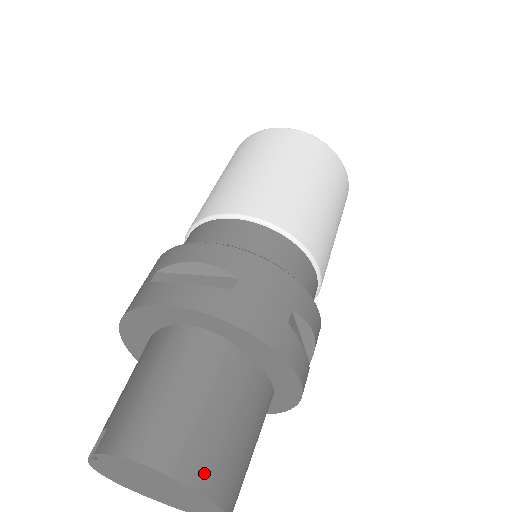
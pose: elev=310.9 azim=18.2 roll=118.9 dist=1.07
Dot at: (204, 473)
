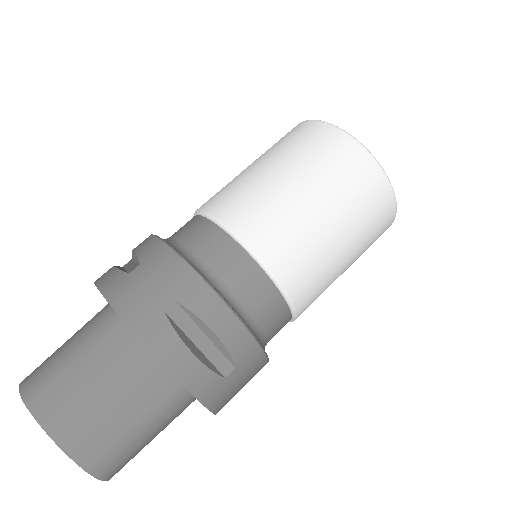
Dot at: (55, 417)
